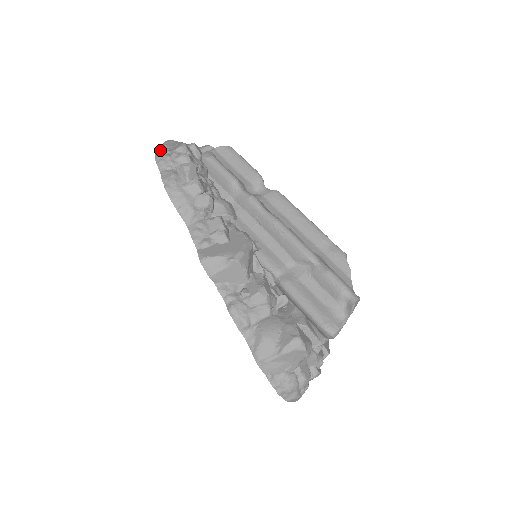
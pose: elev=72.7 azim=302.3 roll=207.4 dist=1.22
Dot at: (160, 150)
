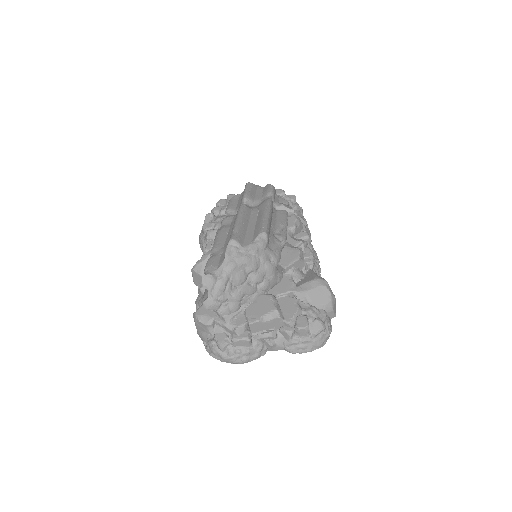
Dot at: occluded
